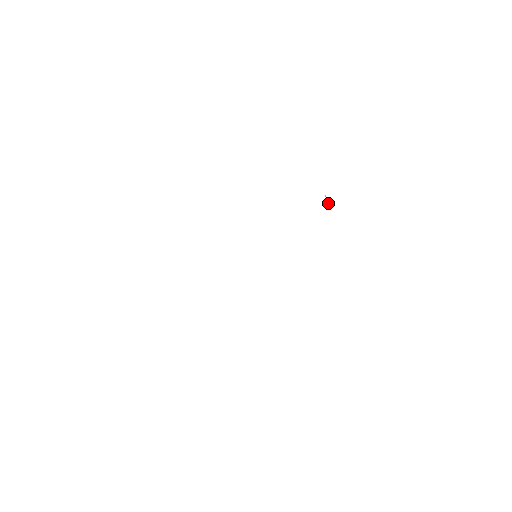
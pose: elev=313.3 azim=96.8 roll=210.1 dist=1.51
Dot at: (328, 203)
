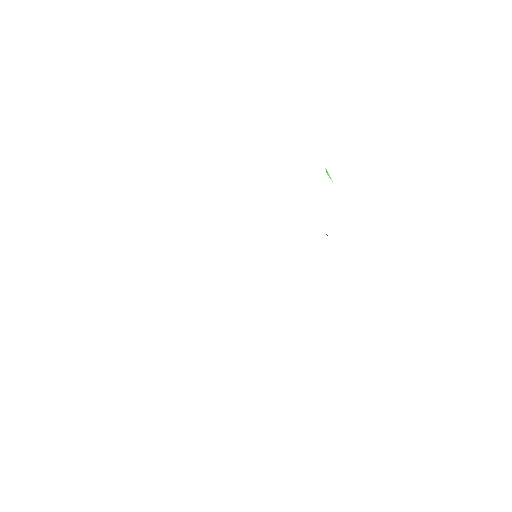
Dot at: (330, 177)
